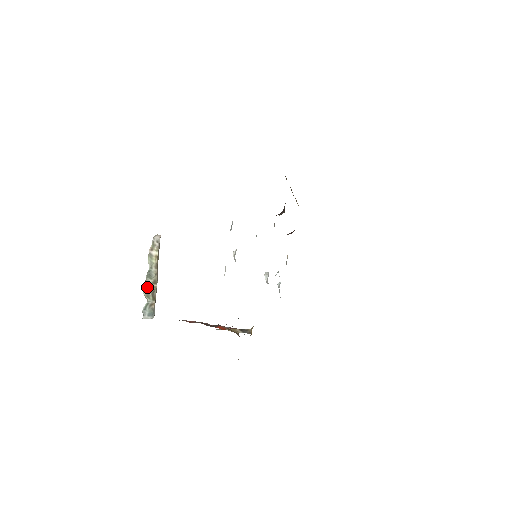
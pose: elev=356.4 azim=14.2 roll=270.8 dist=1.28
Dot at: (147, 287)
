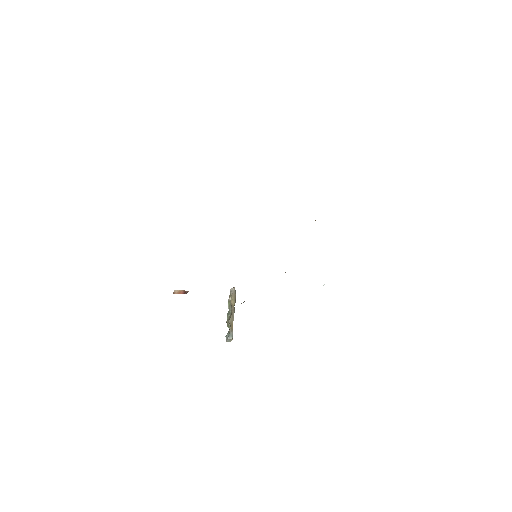
Dot at: (227, 321)
